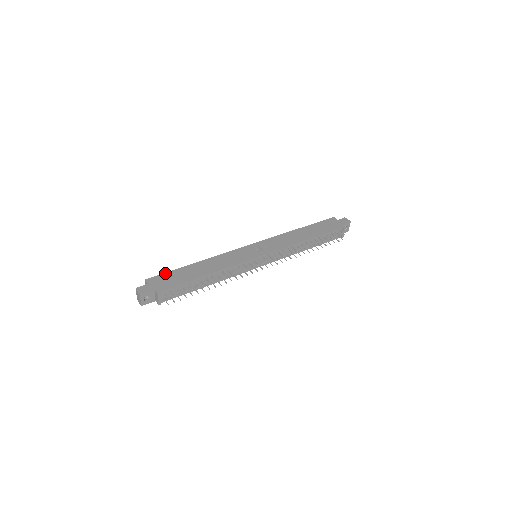
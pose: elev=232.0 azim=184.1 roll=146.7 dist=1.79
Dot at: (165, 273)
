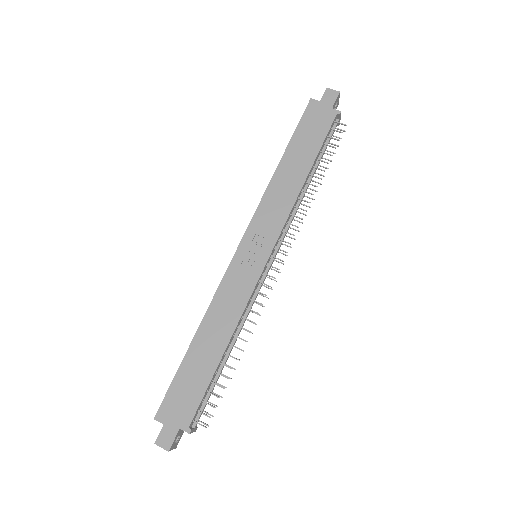
Dot at: (170, 388)
